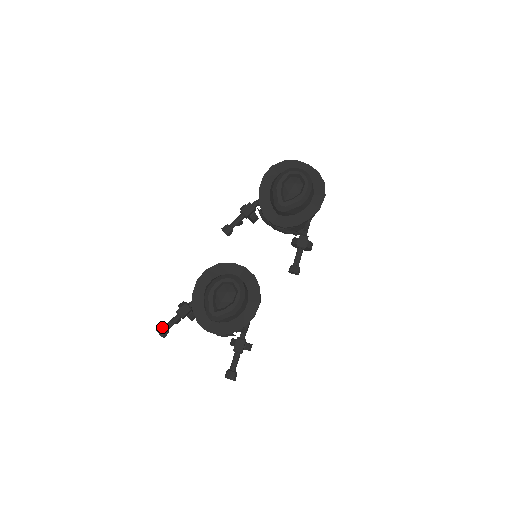
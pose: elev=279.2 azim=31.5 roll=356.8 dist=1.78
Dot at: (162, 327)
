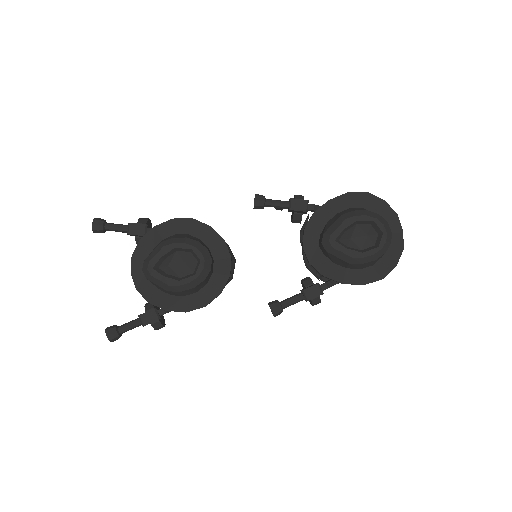
Dot at: (102, 221)
